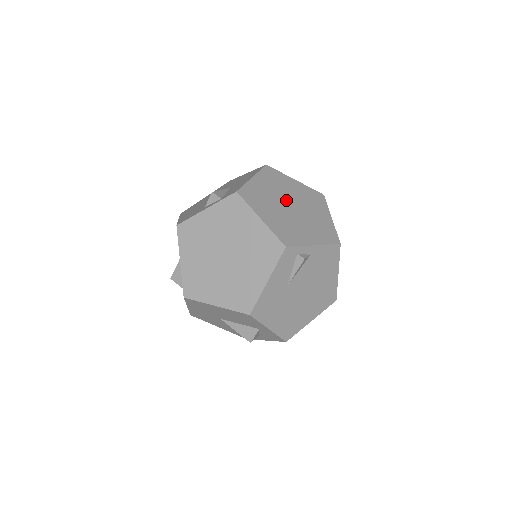
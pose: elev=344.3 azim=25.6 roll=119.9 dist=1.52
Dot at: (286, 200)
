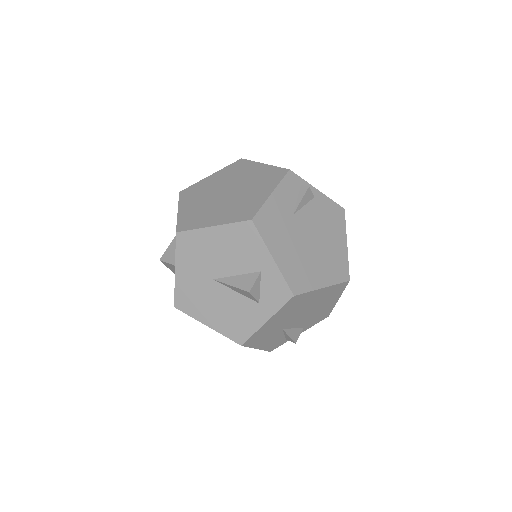
Dot at: occluded
